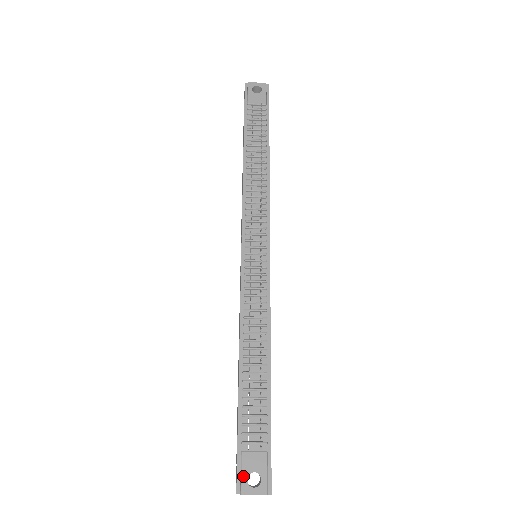
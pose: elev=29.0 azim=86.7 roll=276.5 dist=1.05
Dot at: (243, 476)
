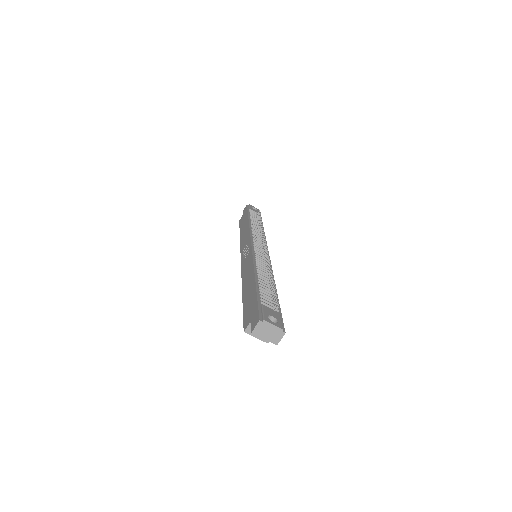
Dot at: (265, 314)
